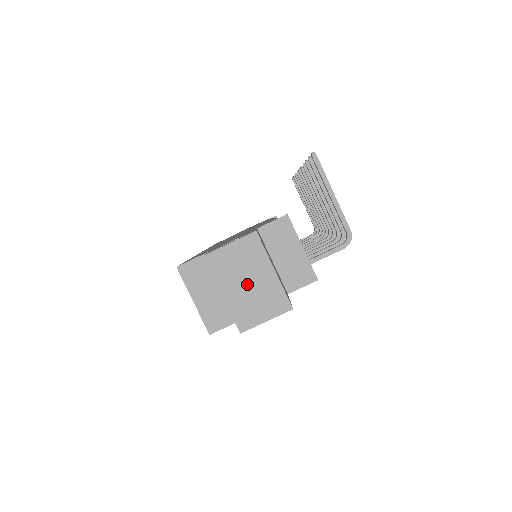
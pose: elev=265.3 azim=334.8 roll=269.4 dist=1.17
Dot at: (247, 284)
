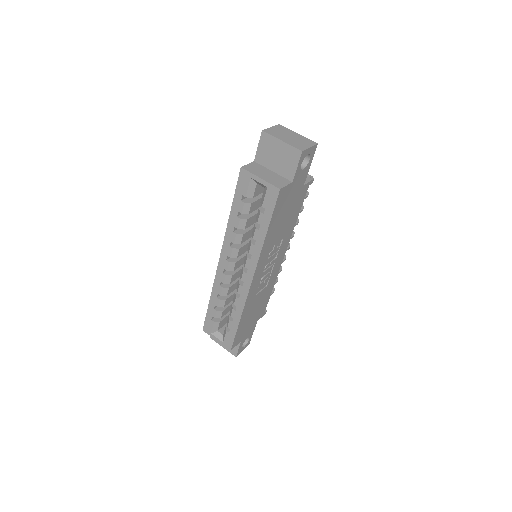
Dot at: (290, 137)
